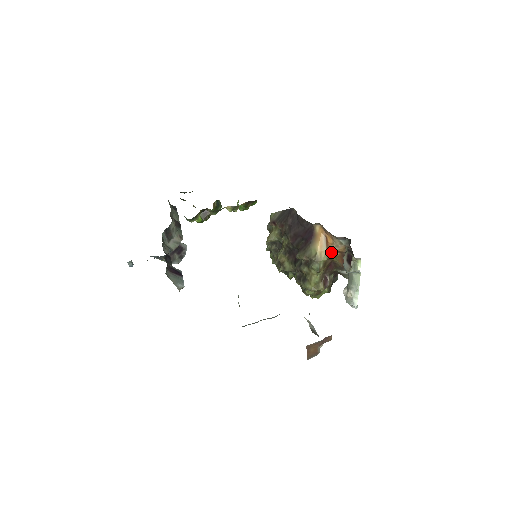
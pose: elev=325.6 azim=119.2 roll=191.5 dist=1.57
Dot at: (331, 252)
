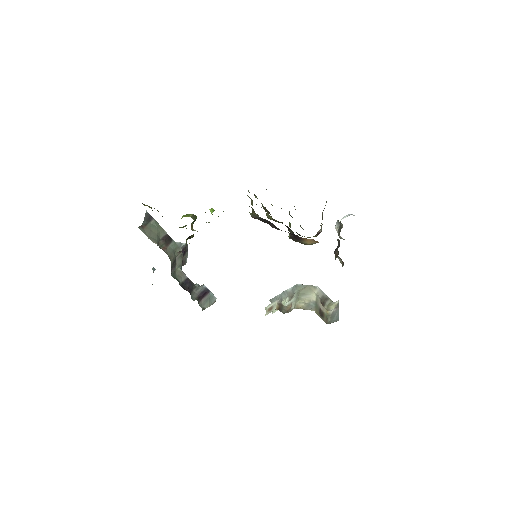
Dot at: occluded
